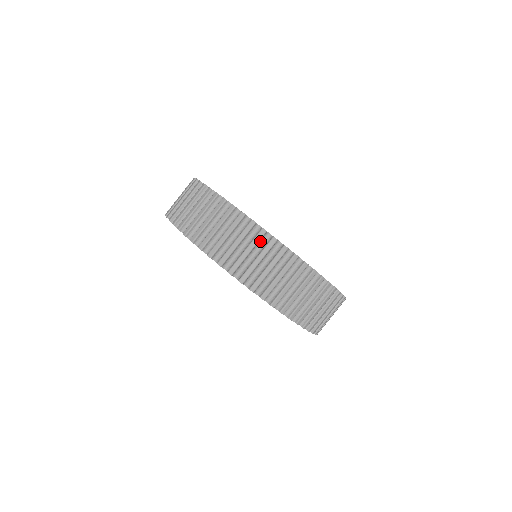
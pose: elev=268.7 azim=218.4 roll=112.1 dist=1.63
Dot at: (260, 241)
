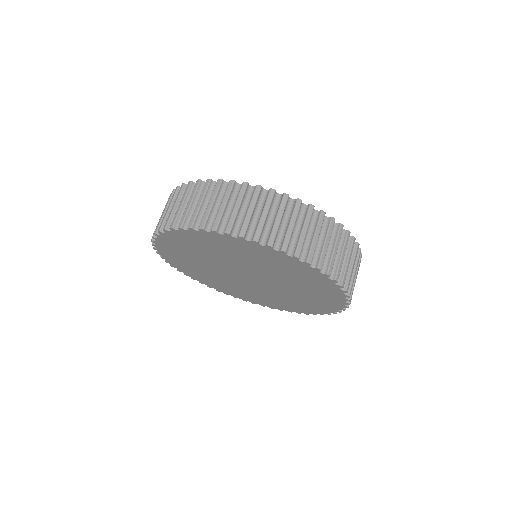
Dot at: (310, 218)
